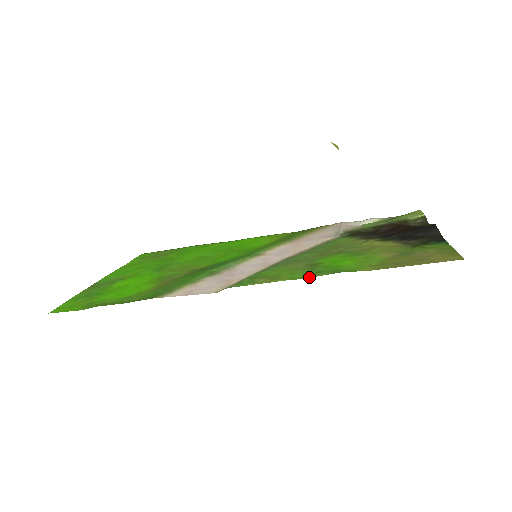
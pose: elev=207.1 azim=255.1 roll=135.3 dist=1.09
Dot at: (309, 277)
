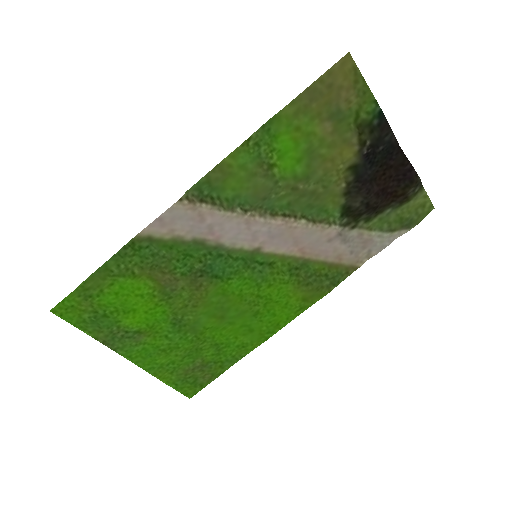
Dot at: (245, 142)
